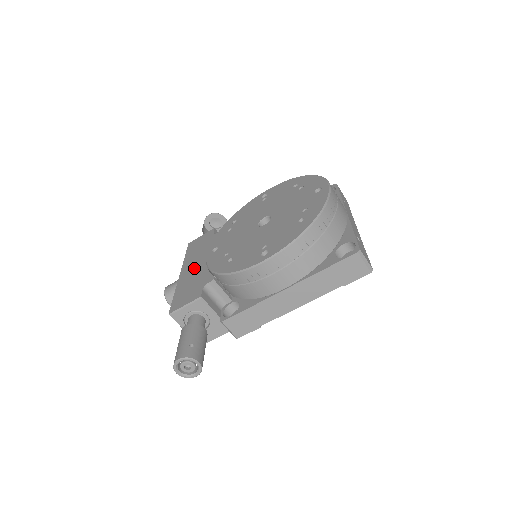
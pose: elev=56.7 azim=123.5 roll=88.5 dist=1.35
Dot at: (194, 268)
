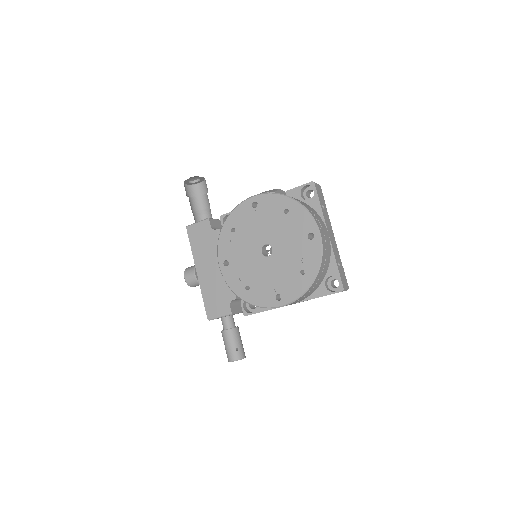
Dot at: (210, 272)
